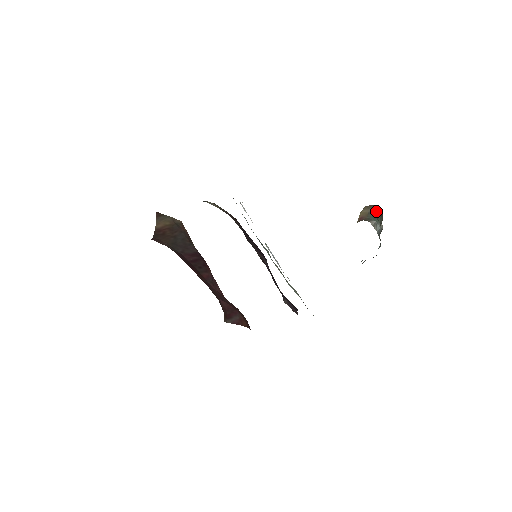
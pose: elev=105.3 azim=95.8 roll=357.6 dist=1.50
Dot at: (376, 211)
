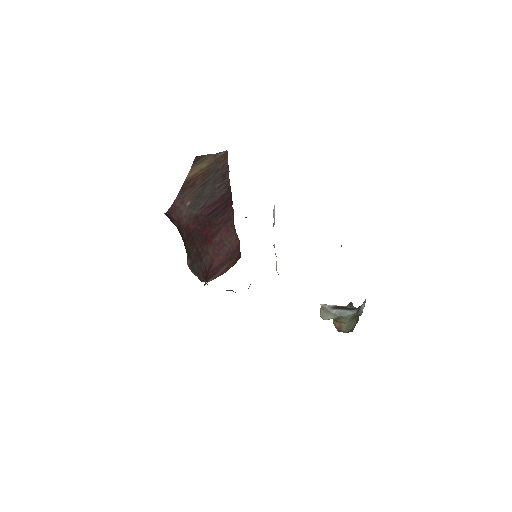
Dot at: occluded
